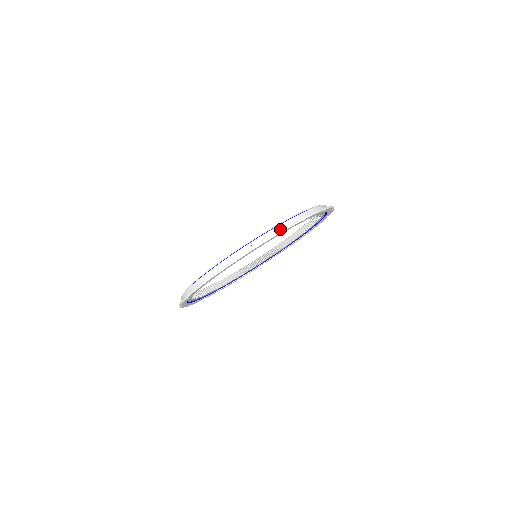
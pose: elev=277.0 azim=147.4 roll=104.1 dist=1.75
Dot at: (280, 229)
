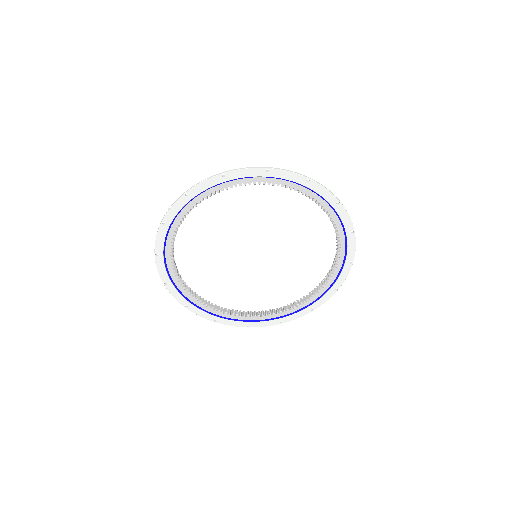
Dot at: (317, 187)
